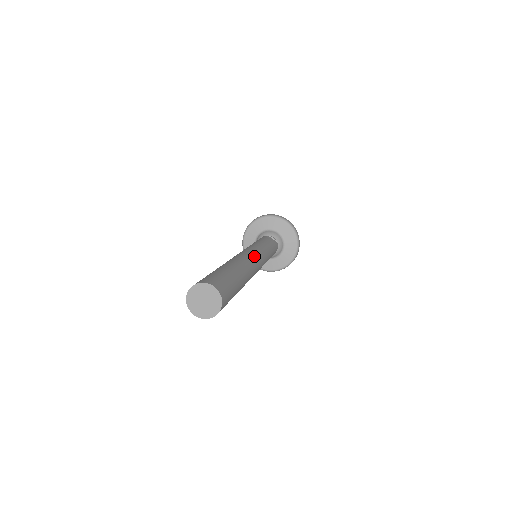
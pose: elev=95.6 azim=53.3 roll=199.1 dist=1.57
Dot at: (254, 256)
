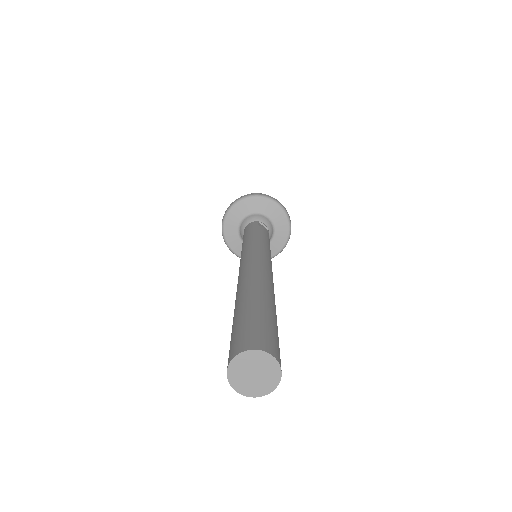
Dot at: (269, 267)
